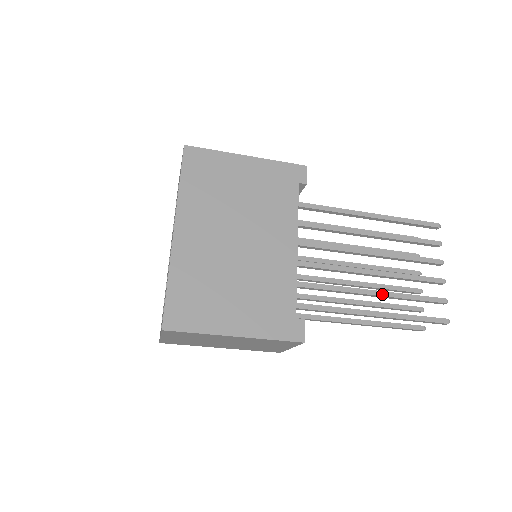
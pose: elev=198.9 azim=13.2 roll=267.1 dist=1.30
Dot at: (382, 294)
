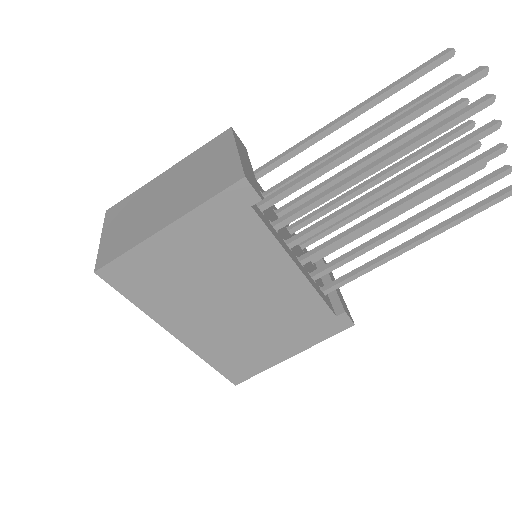
Dot at: (419, 222)
